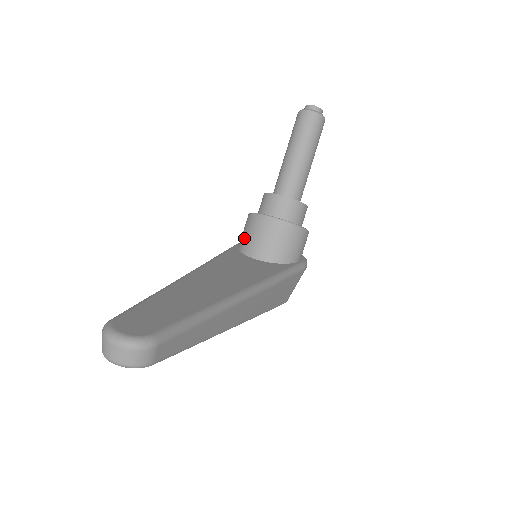
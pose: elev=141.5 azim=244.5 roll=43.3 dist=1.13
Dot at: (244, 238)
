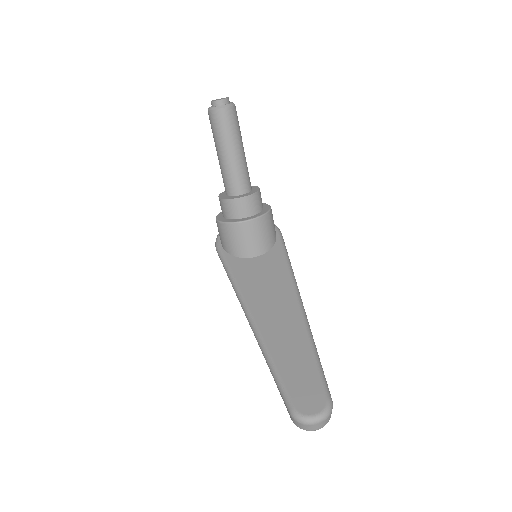
Dot at: (232, 245)
